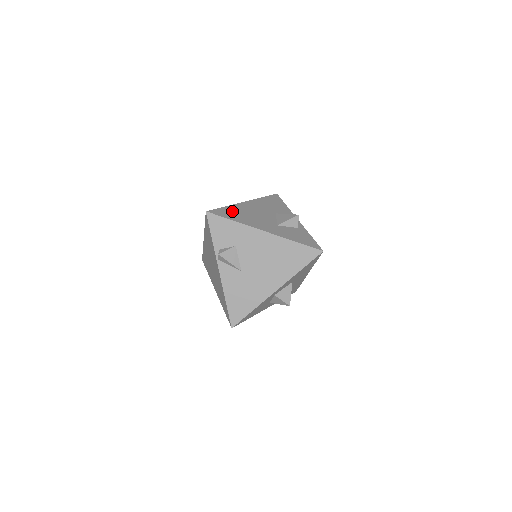
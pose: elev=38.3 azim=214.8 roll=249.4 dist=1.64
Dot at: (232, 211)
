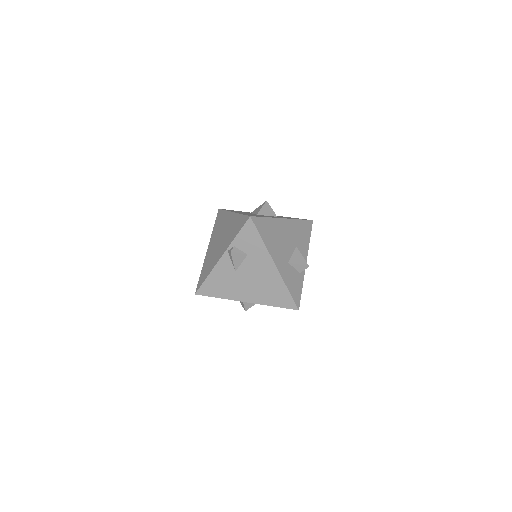
Dot at: (268, 226)
